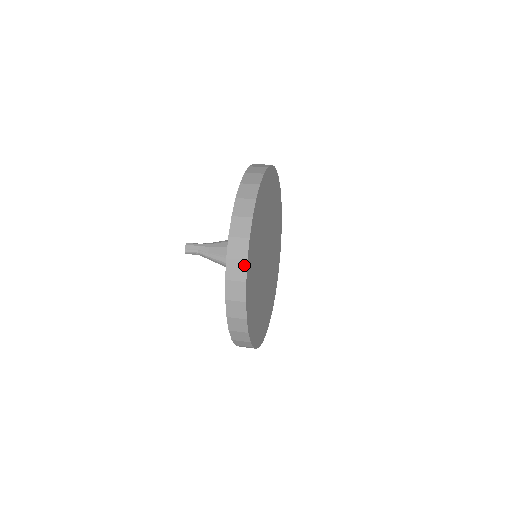
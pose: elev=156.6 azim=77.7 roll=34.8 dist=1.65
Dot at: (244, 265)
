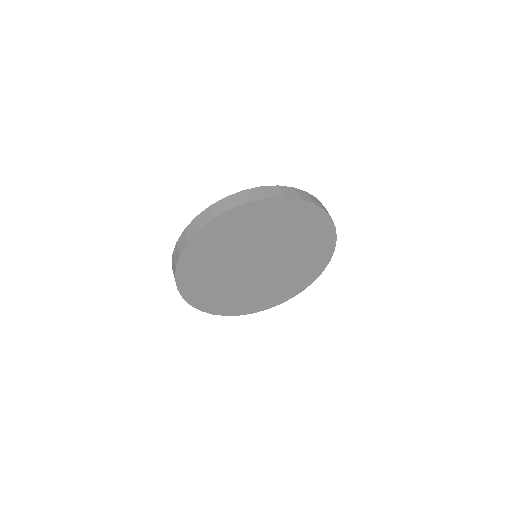
Dot at: (175, 268)
